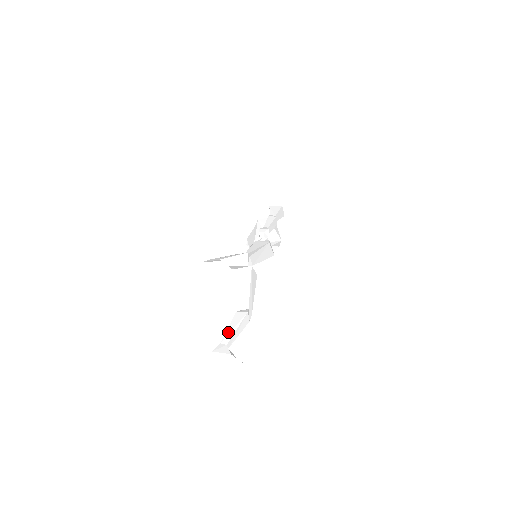
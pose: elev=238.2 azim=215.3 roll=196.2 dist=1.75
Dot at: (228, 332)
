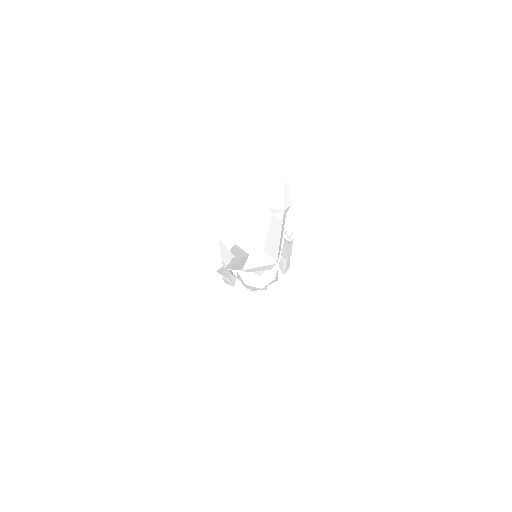
Dot at: occluded
